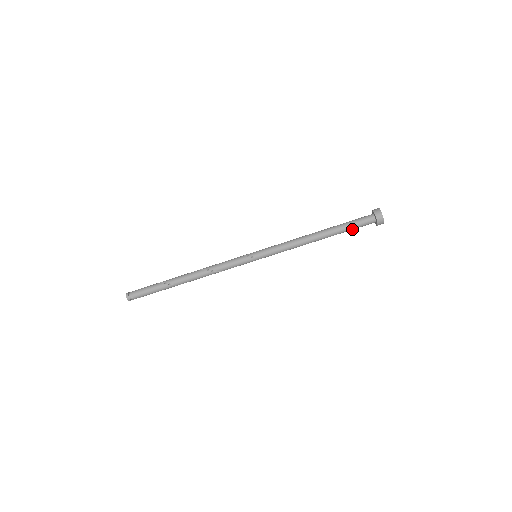
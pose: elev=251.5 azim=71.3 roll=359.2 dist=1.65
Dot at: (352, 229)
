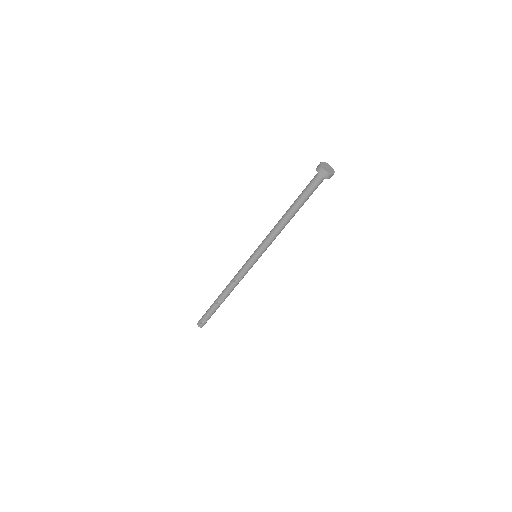
Dot at: (308, 194)
